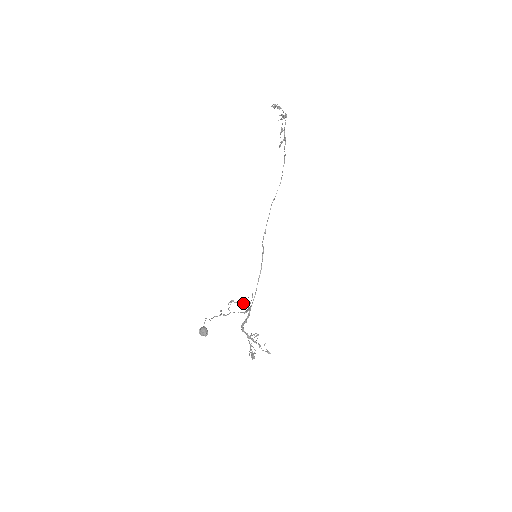
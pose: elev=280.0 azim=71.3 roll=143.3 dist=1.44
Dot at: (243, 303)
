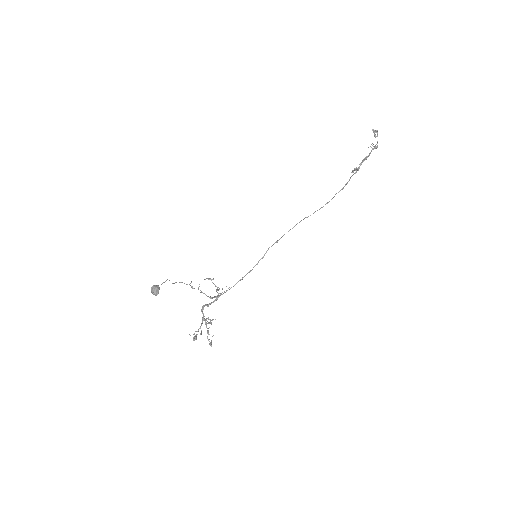
Dot at: occluded
